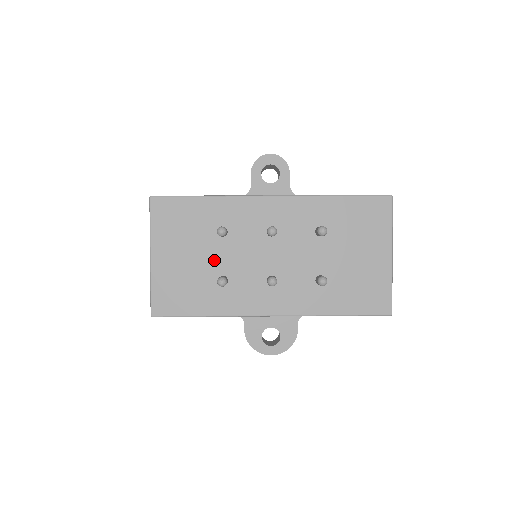
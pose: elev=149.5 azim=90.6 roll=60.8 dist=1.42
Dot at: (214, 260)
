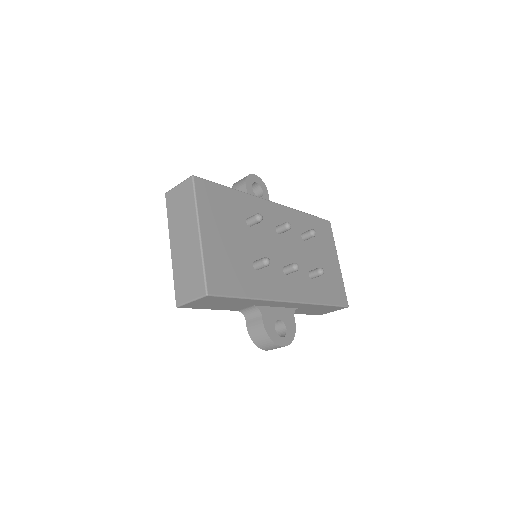
Dot at: (247, 246)
